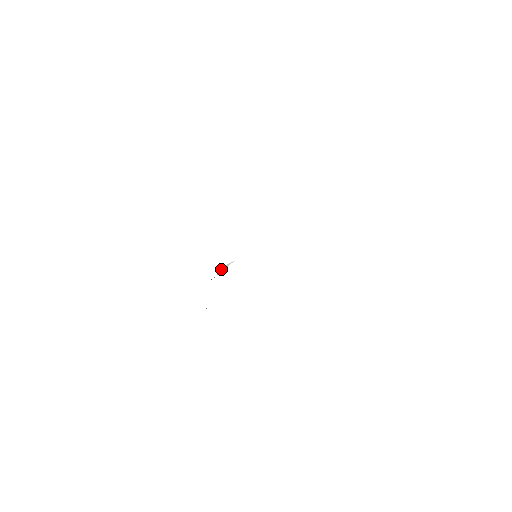
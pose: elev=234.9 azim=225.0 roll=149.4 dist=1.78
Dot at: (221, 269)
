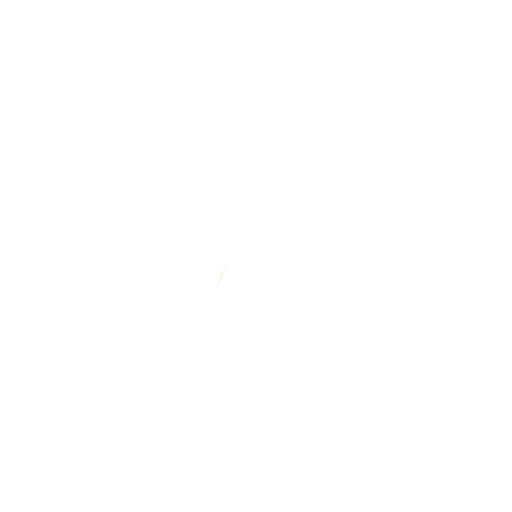
Dot at: occluded
